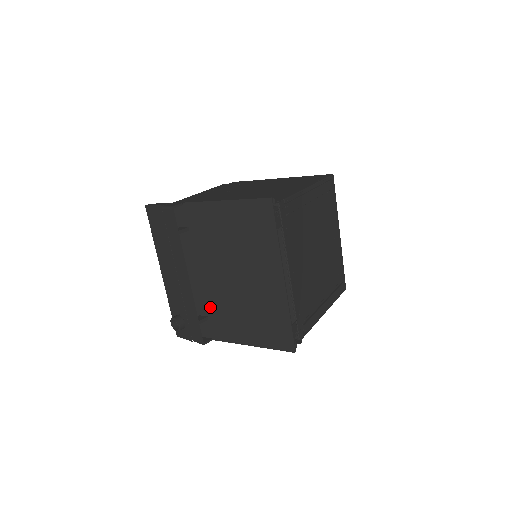
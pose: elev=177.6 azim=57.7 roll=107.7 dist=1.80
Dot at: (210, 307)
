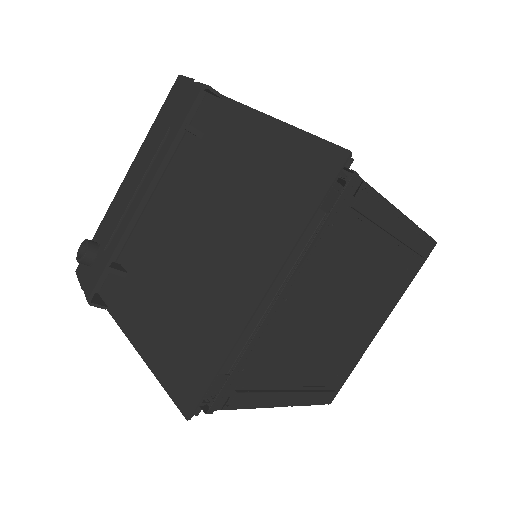
Dot at: (140, 262)
